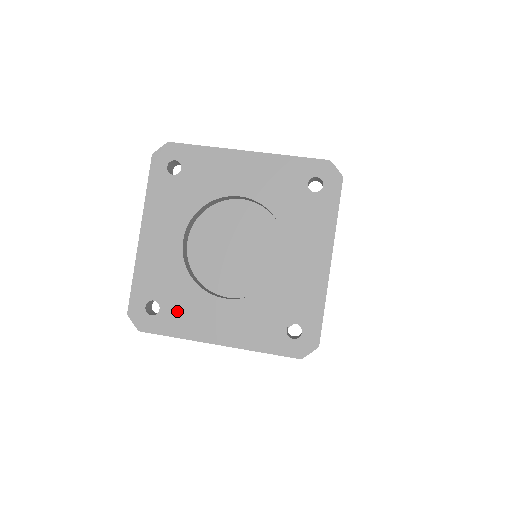
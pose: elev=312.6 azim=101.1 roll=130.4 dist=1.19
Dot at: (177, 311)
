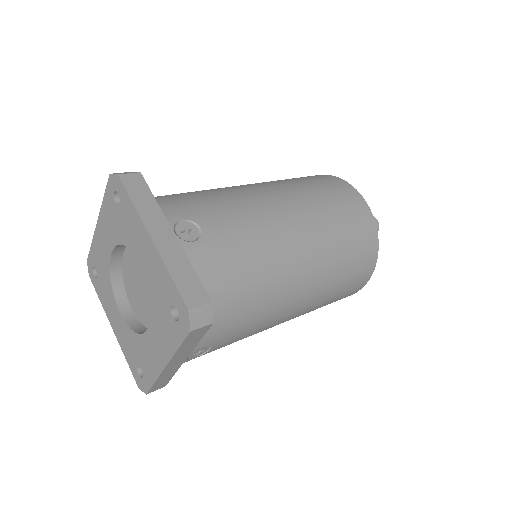
Dot at: (102, 288)
